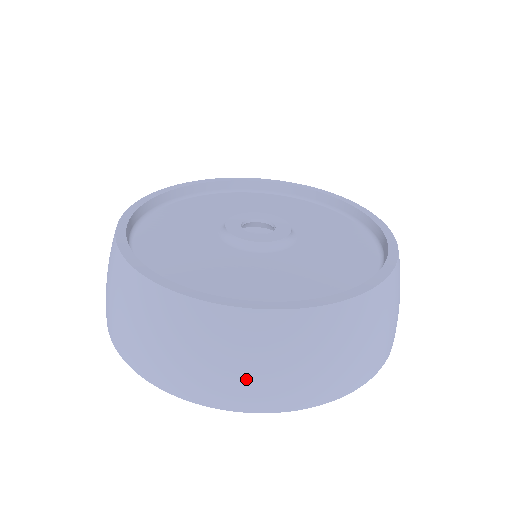
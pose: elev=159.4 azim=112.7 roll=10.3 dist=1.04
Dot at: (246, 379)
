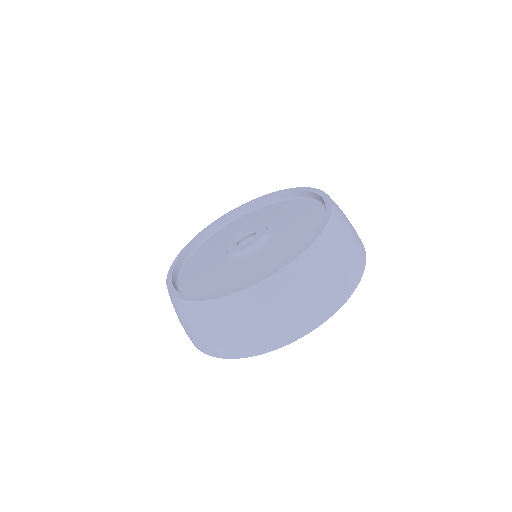
Dot at: (318, 298)
